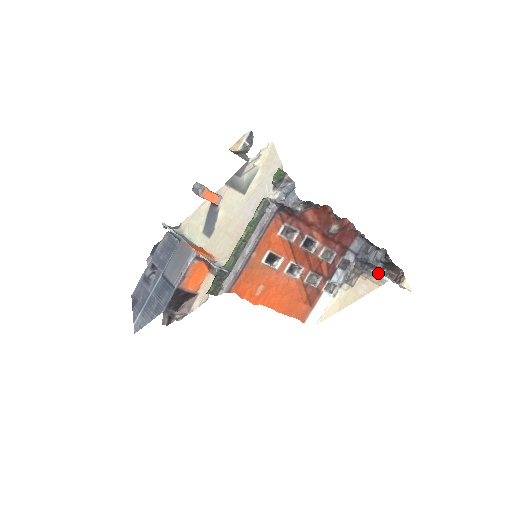
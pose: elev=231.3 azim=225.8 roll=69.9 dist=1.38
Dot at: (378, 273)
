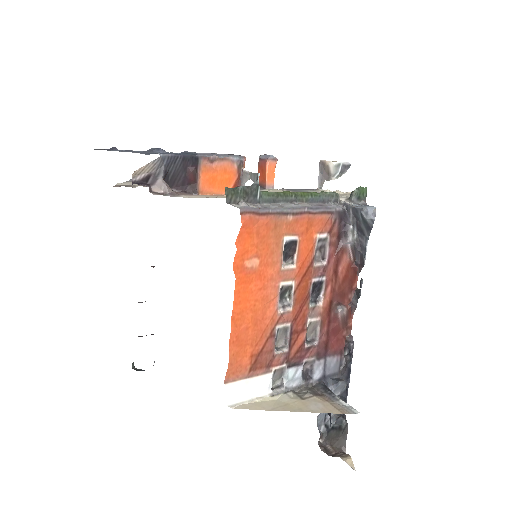
Dot at: (345, 402)
